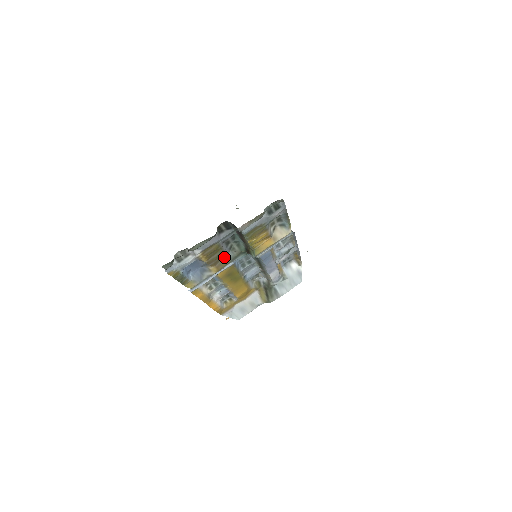
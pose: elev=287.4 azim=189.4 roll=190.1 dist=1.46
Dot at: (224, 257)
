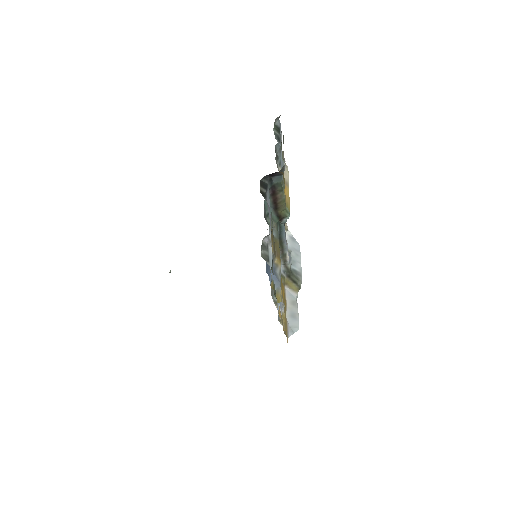
Dot at: occluded
